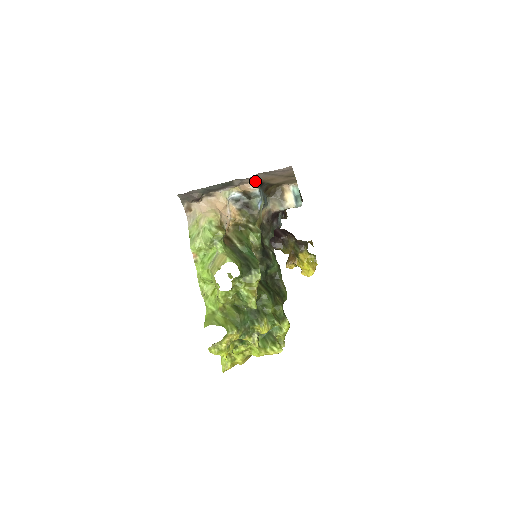
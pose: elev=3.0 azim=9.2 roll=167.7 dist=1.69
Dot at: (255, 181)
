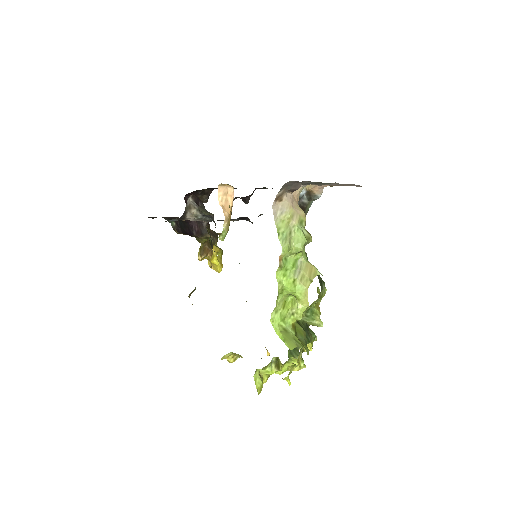
Dot at: (326, 185)
